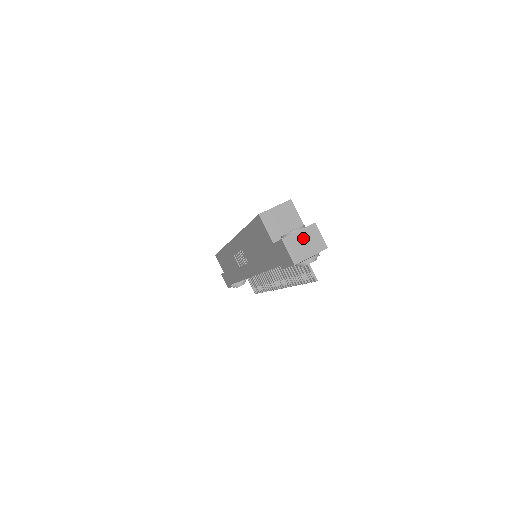
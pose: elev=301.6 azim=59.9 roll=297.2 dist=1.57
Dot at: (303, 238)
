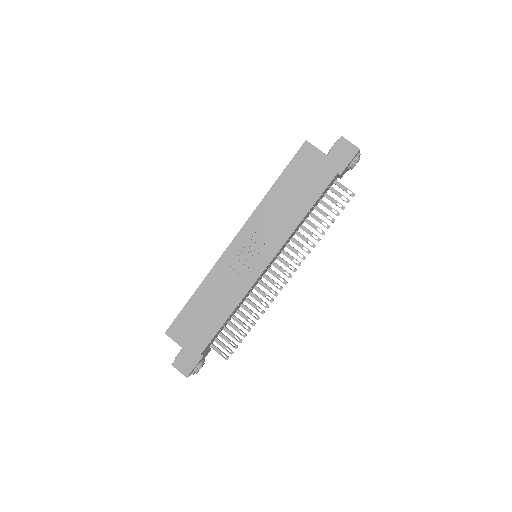
Dot at: occluded
